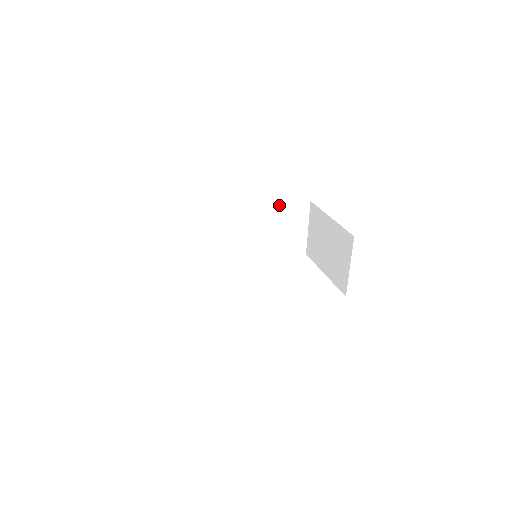
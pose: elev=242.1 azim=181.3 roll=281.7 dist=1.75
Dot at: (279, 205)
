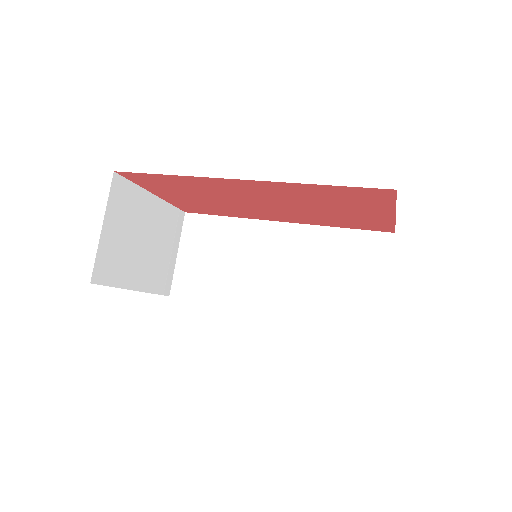
Dot at: (340, 229)
